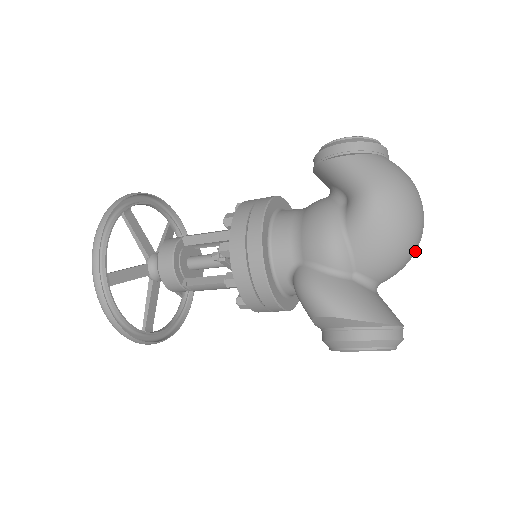
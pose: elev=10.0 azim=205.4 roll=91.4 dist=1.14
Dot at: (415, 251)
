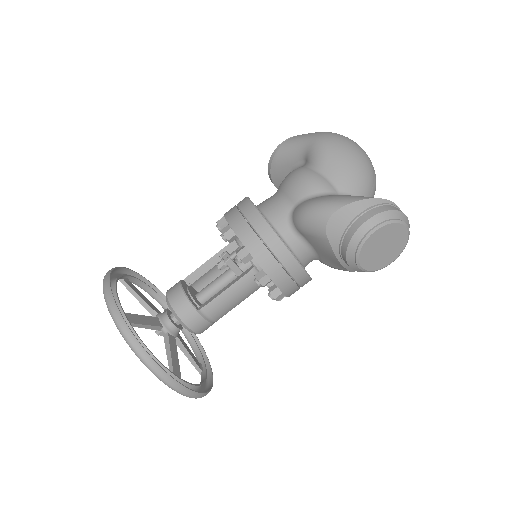
Dot at: (375, 175)
